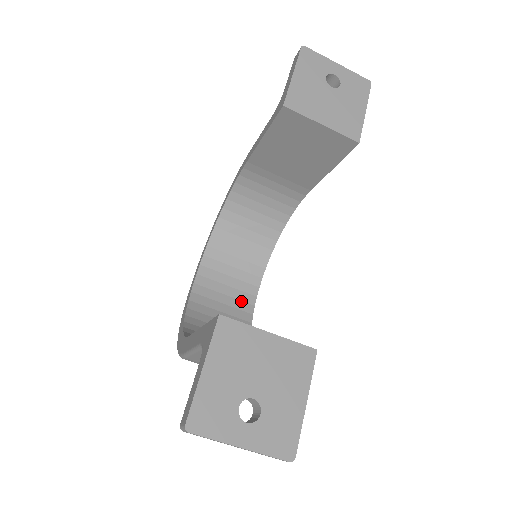
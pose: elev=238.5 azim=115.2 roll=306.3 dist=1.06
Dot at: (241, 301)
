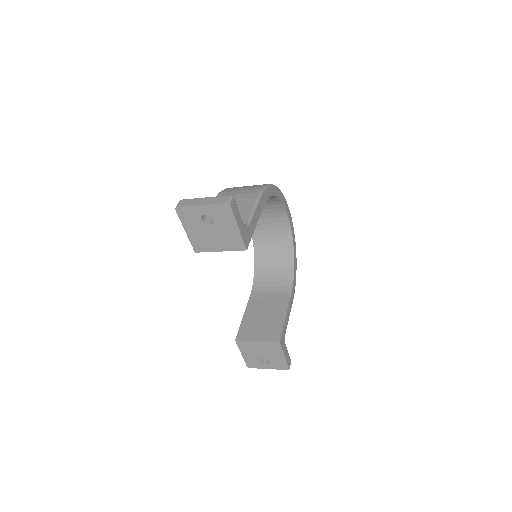
Dot at: (282, 229)
